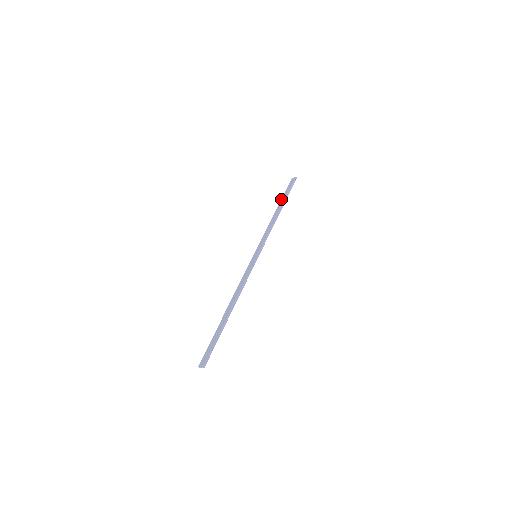
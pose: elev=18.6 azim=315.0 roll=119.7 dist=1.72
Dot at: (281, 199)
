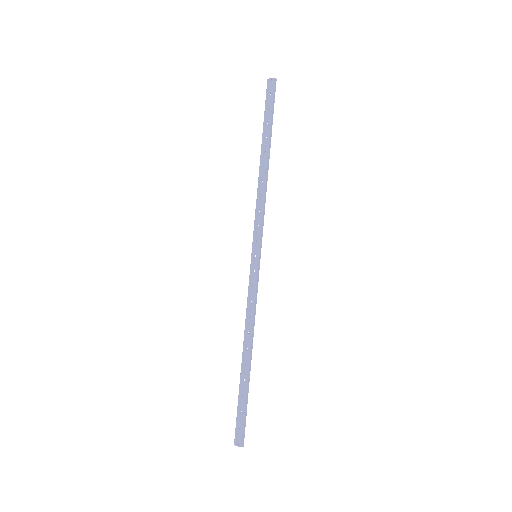
Dot at: (263, 131)
